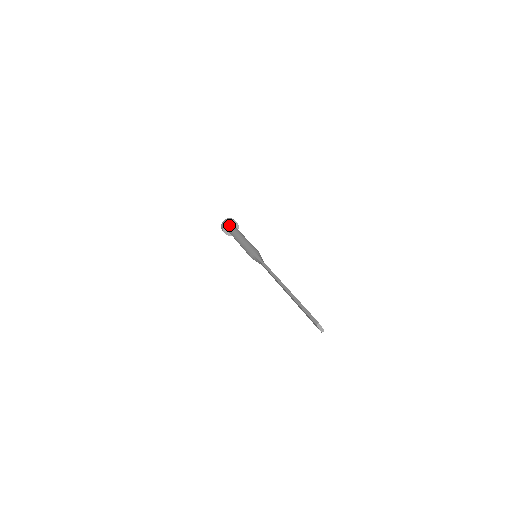
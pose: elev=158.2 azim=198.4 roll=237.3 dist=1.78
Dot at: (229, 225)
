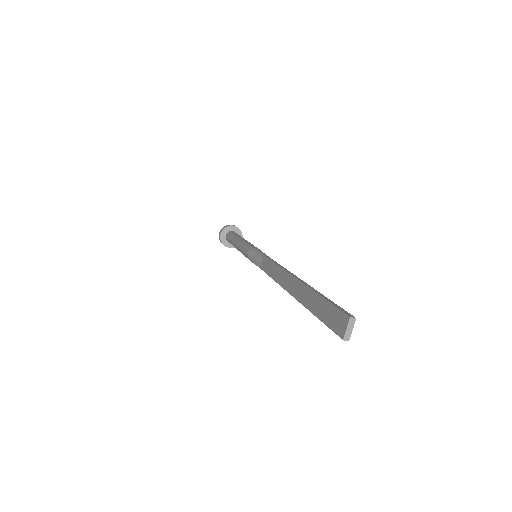
Dot at: (234, 231)
